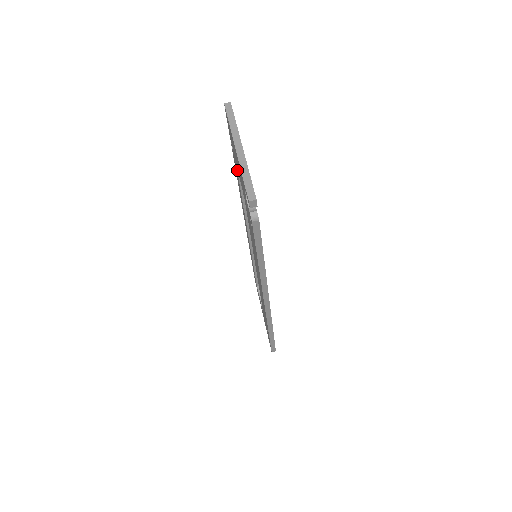
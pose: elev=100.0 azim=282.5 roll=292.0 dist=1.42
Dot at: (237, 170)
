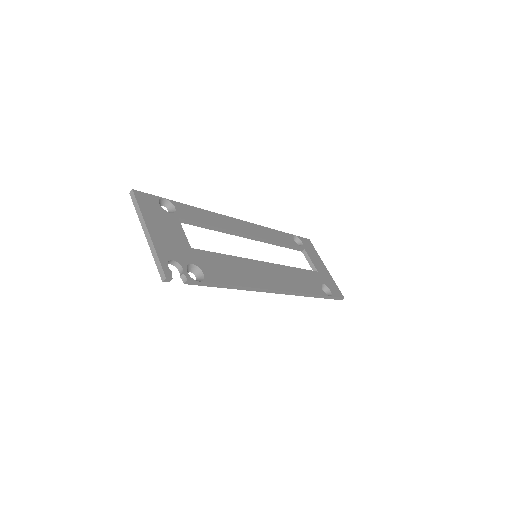
Dot at: (180, 222)
